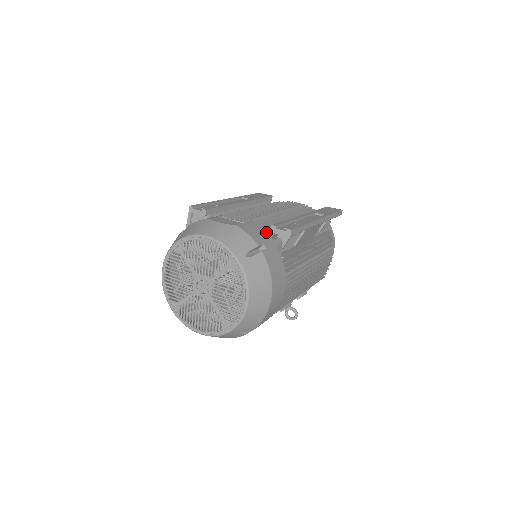
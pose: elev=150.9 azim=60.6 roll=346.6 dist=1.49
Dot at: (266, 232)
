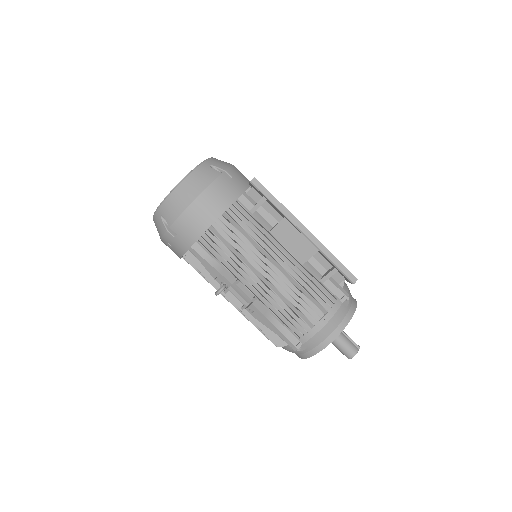
Dot at: occluded
